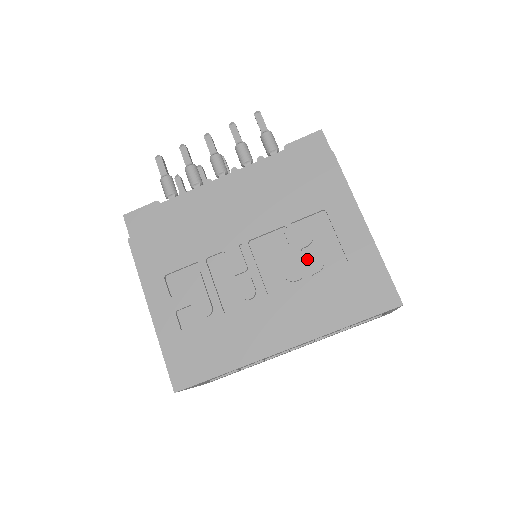
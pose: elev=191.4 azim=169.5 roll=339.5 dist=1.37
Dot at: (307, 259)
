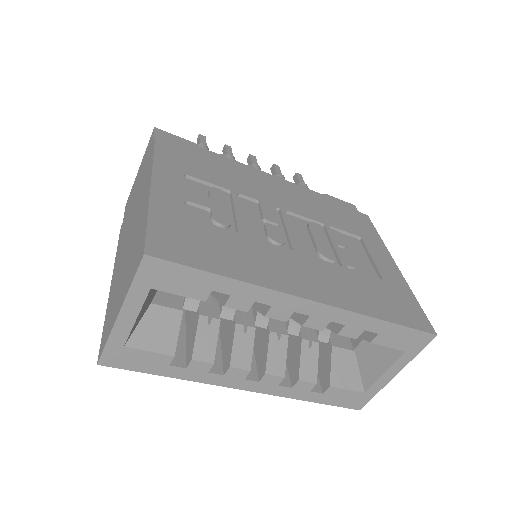
Dot at: (343, 253)
